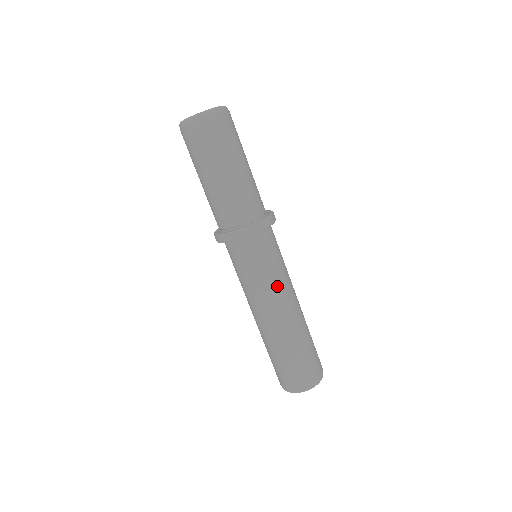
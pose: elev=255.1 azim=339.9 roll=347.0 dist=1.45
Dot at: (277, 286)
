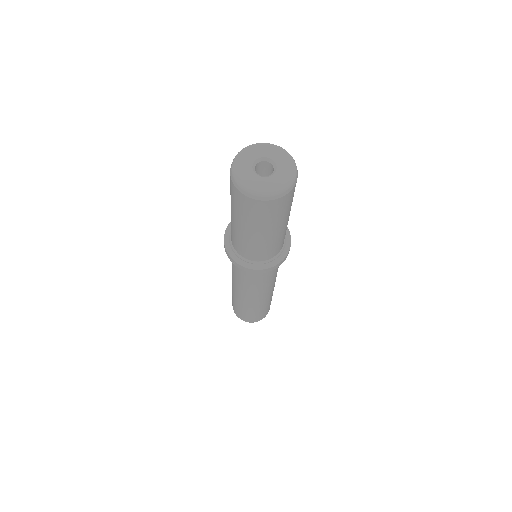
Dot at: (252, 289)
